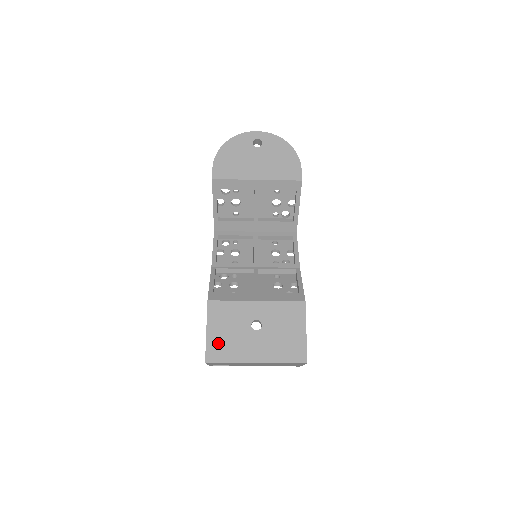
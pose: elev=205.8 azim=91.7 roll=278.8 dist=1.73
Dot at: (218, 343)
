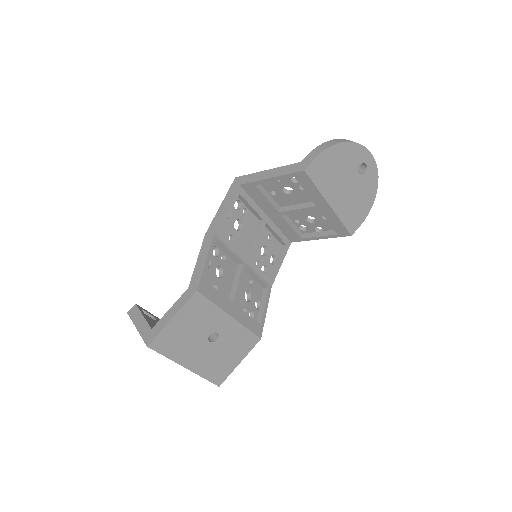
Dot at: (172, 335)
